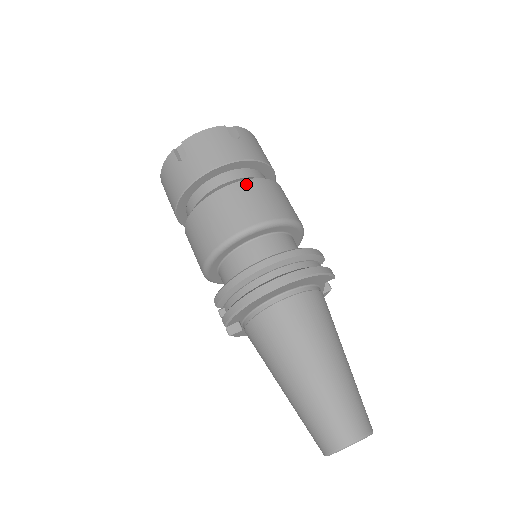
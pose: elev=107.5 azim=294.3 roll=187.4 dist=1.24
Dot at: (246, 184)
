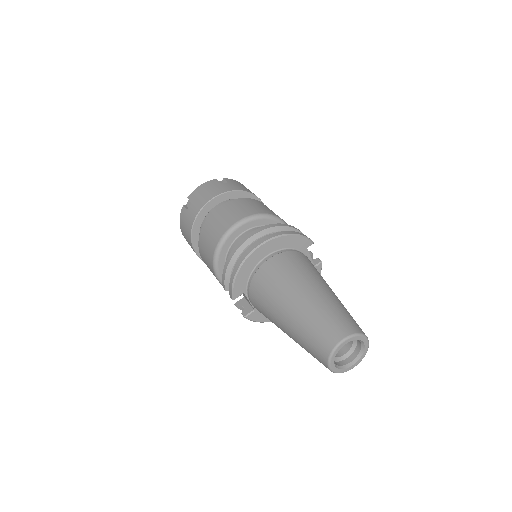
Dot at: (232, 202)
